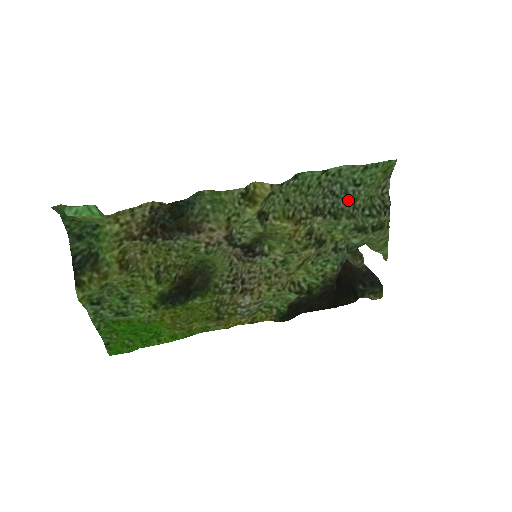
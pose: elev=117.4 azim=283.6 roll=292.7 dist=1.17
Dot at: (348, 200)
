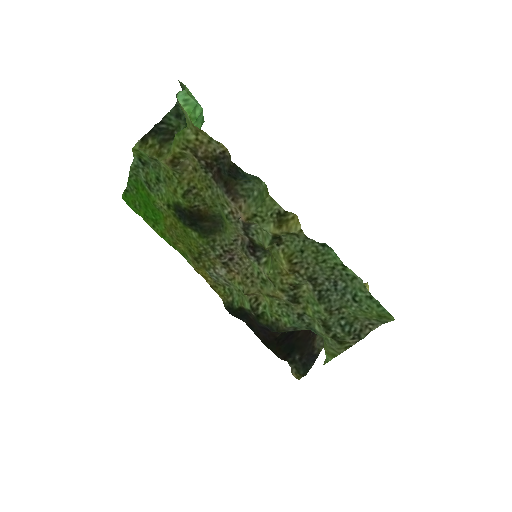
Dot at: (340, 300)
